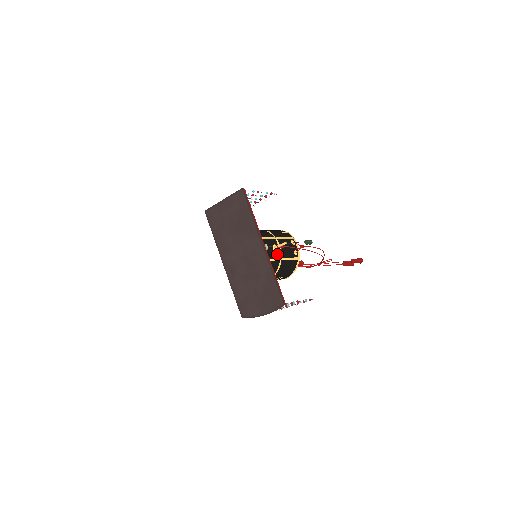
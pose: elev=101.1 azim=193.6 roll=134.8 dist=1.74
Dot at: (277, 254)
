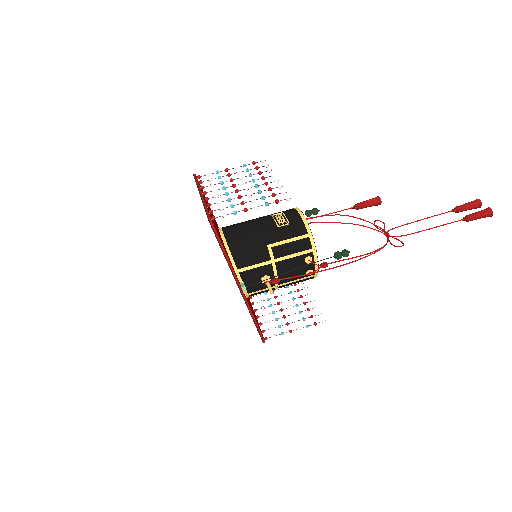
Dot at: (270, 284)
